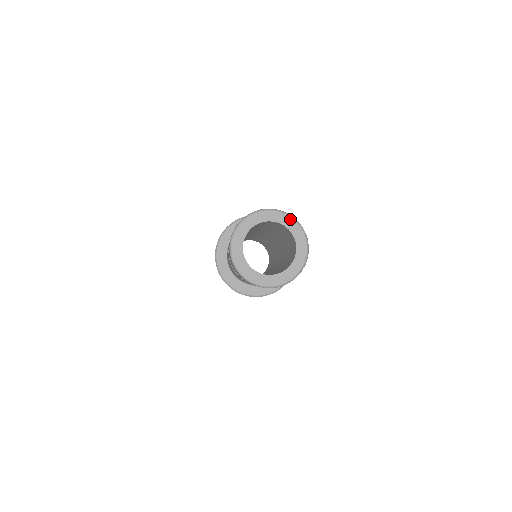
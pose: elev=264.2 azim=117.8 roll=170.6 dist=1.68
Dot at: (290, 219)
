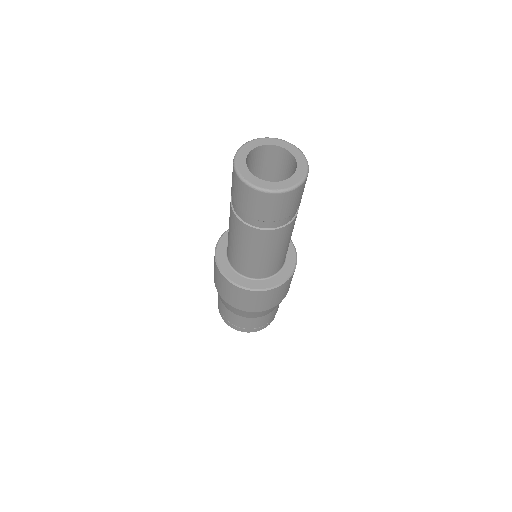
Dot at: (303, 158)
